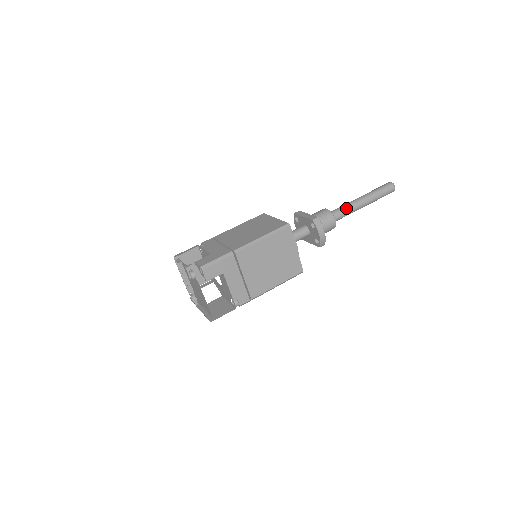
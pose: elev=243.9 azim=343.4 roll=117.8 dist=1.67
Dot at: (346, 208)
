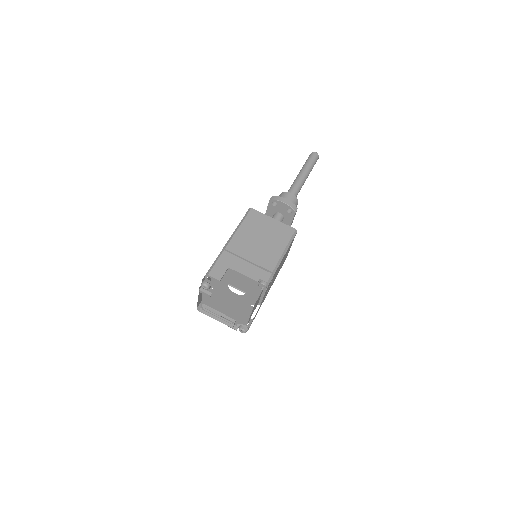
Dot at: (293, 185)
